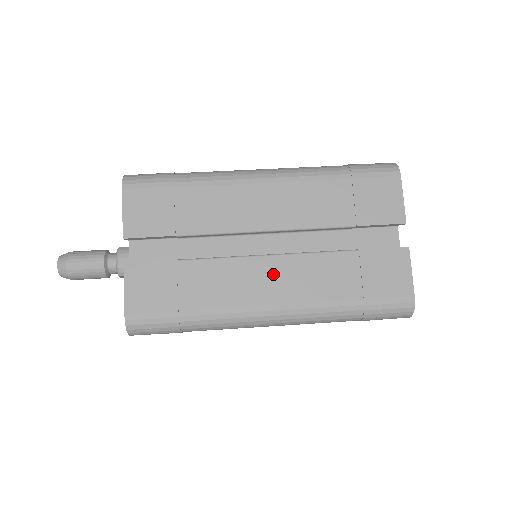
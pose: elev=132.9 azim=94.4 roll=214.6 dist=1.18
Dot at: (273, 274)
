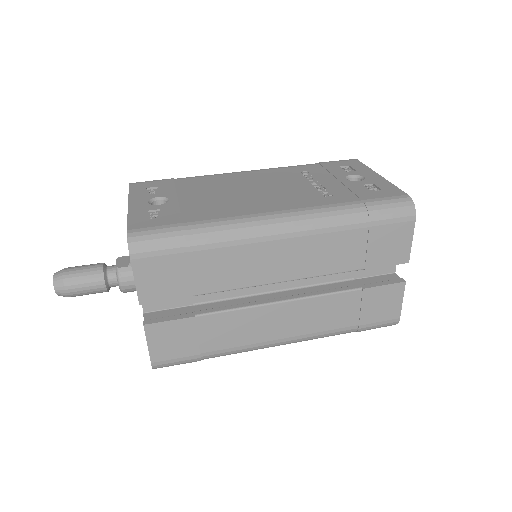
Dot at: (285, 316)
